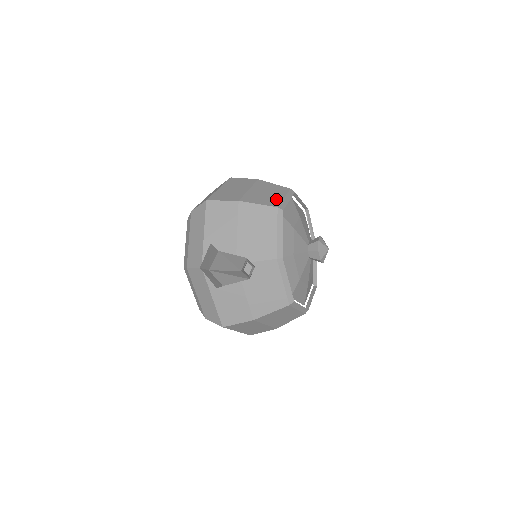
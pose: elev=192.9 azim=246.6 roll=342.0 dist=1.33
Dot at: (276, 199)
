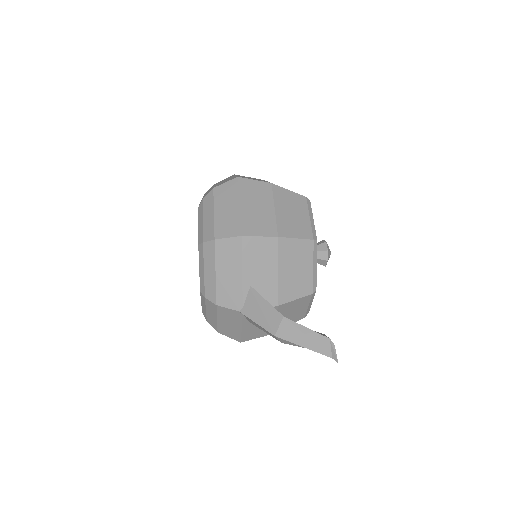
Dot at: (305, 223)
